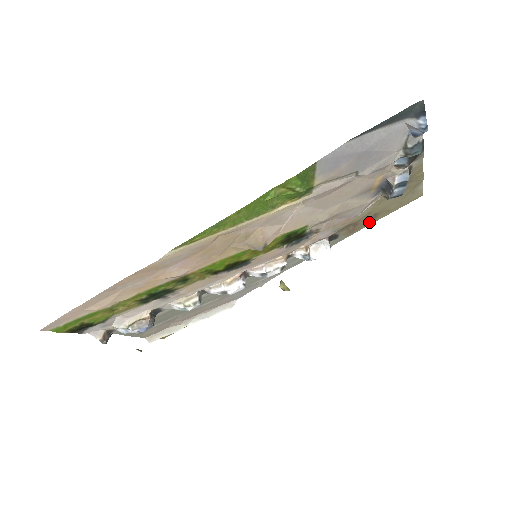
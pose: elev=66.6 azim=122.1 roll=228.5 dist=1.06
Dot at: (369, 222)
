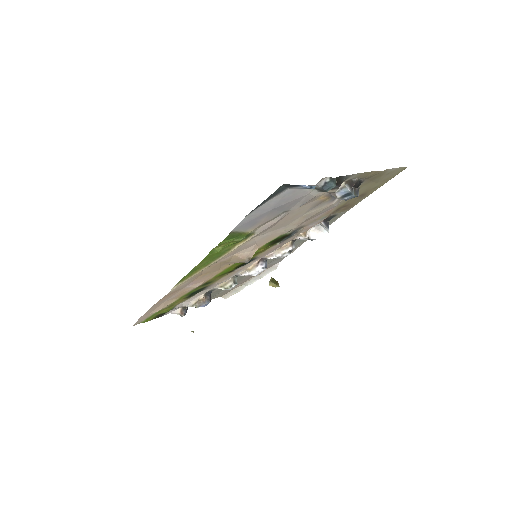
Dot at: (361, 198)
